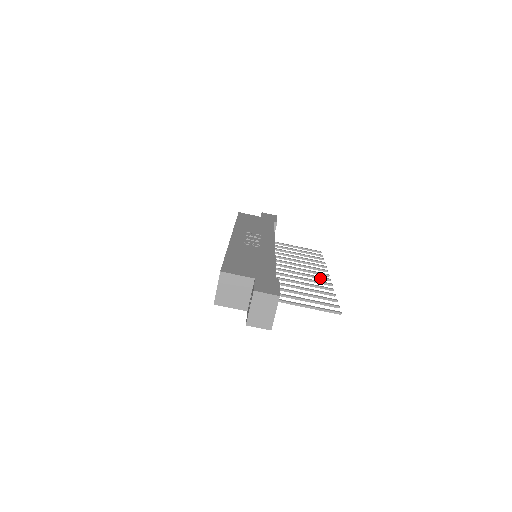
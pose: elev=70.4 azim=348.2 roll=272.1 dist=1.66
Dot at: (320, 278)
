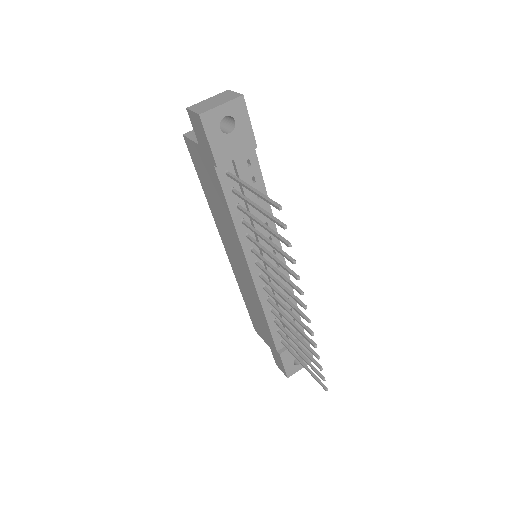
Dot at: (297, 298)
